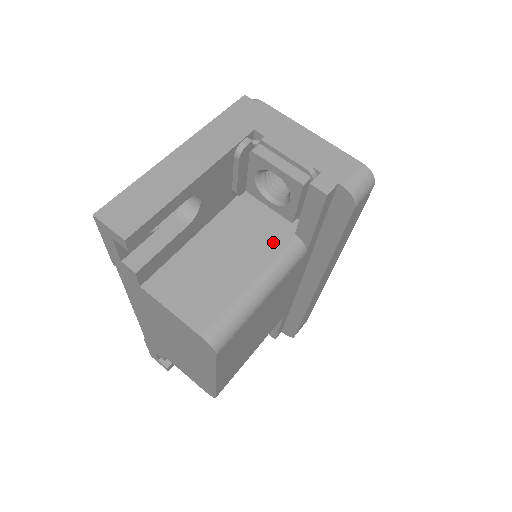
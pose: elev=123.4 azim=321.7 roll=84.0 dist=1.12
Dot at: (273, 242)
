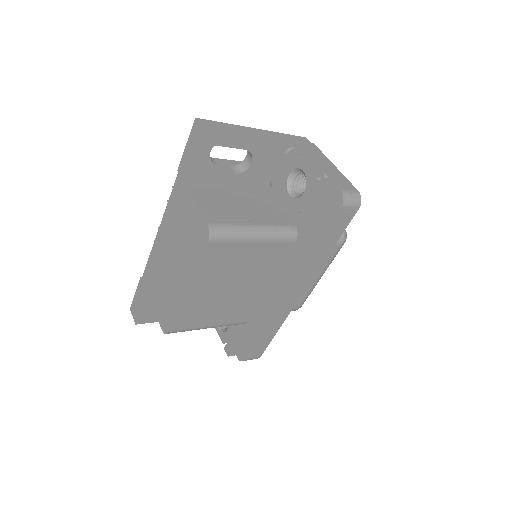
Dot at: (279, 219)
